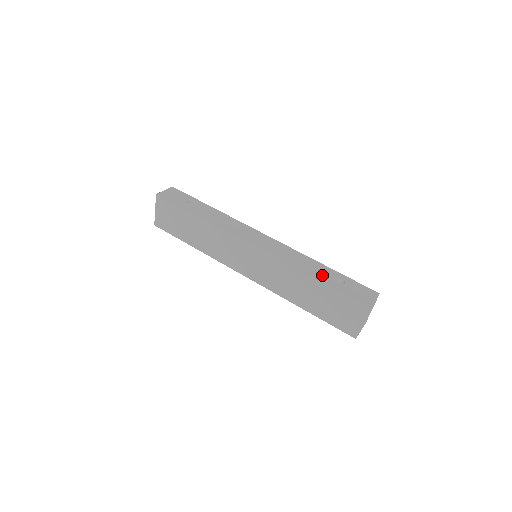
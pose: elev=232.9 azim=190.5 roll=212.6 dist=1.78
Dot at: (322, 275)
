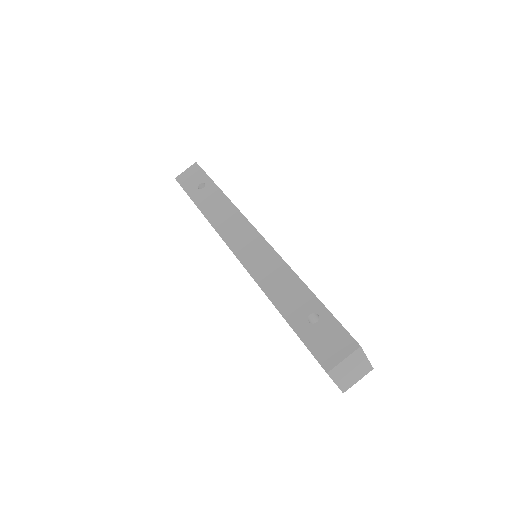
Dot at: (292, 305)
